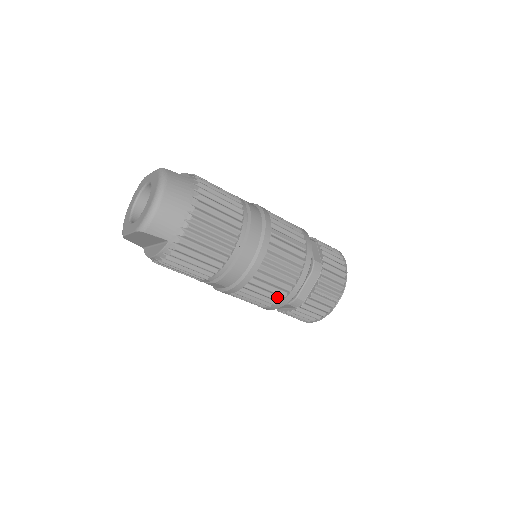
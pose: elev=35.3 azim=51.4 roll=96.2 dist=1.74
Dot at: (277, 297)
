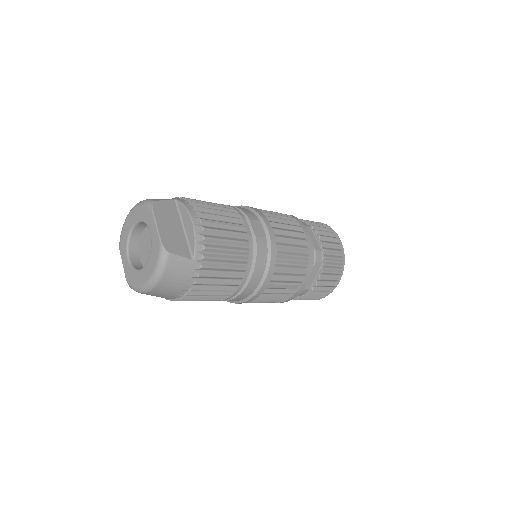
Dot at: occluded
